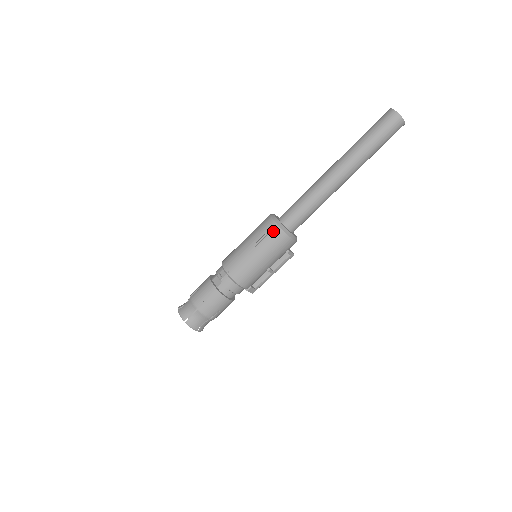
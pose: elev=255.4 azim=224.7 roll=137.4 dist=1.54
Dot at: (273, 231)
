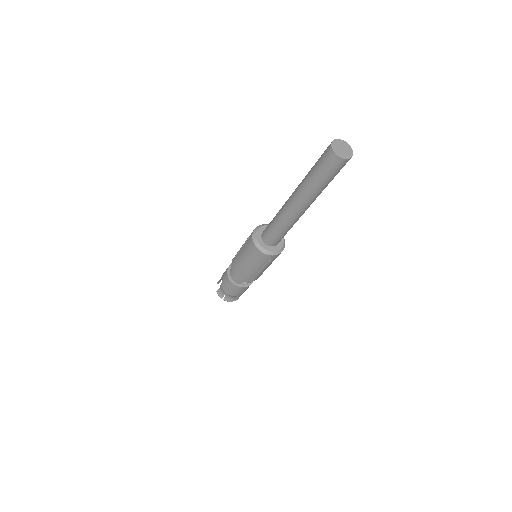
Dot at: (273, 258)
